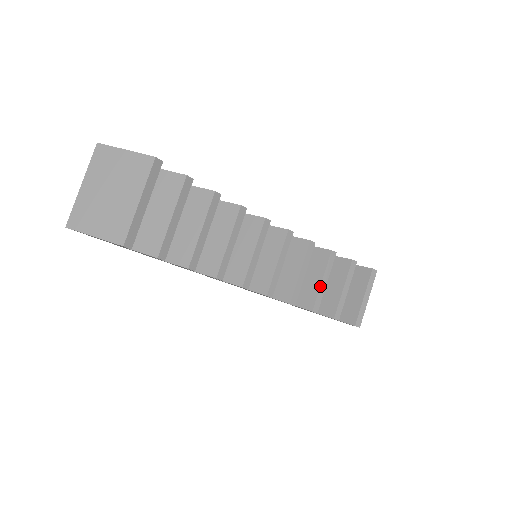
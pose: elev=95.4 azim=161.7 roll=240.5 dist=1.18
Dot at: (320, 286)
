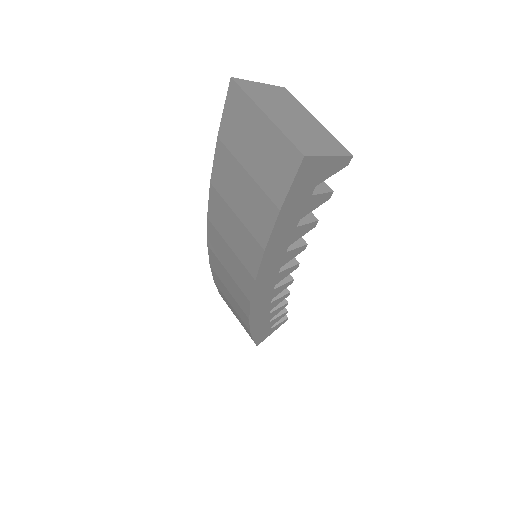
Dot at: occluded
